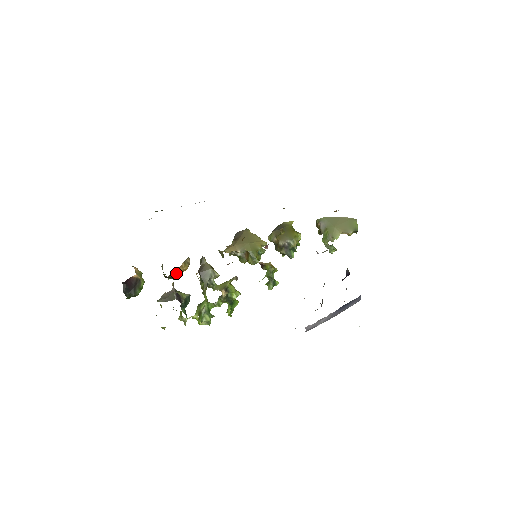
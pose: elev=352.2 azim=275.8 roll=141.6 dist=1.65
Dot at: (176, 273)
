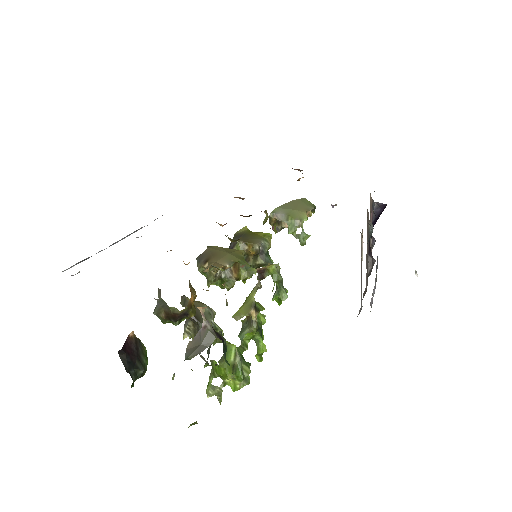
Dot at: (191, 302)
